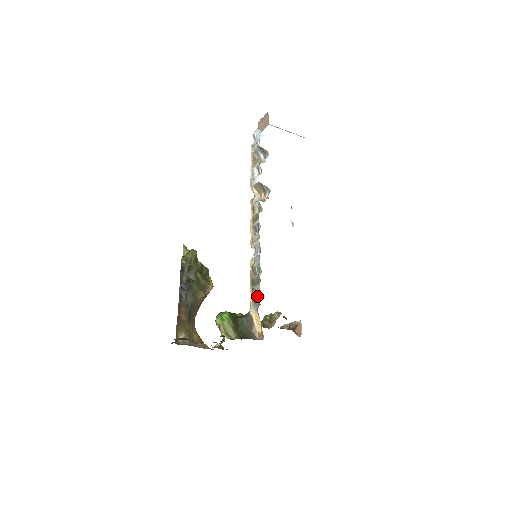
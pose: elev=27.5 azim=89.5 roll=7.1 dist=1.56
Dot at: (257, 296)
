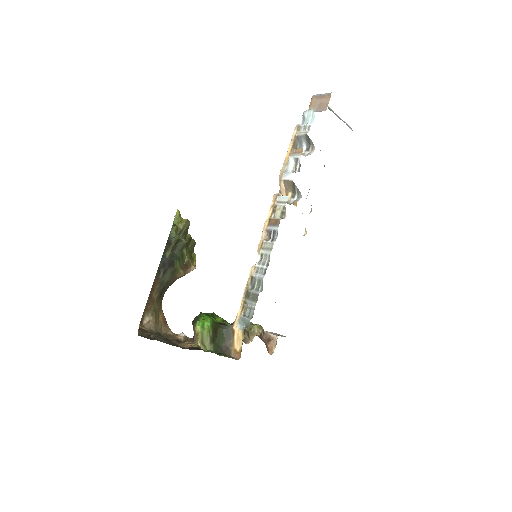
Dot at: (248, 314)
